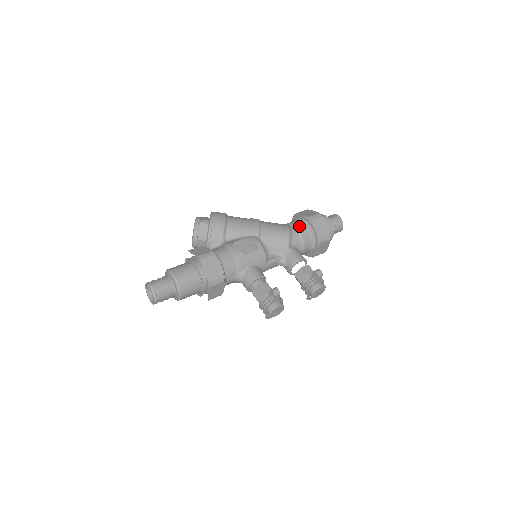
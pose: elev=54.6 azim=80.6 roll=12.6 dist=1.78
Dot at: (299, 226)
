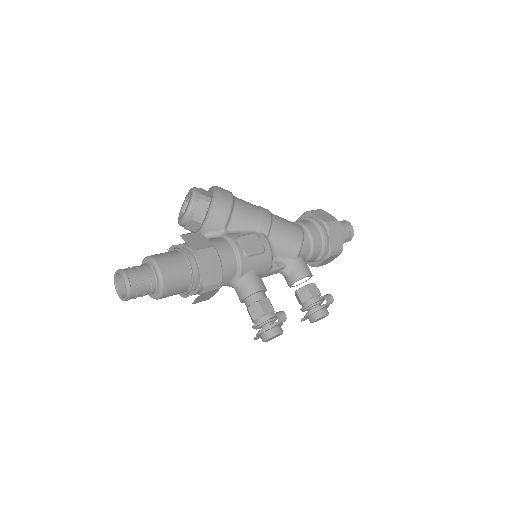
Dot at: (313, 231)
